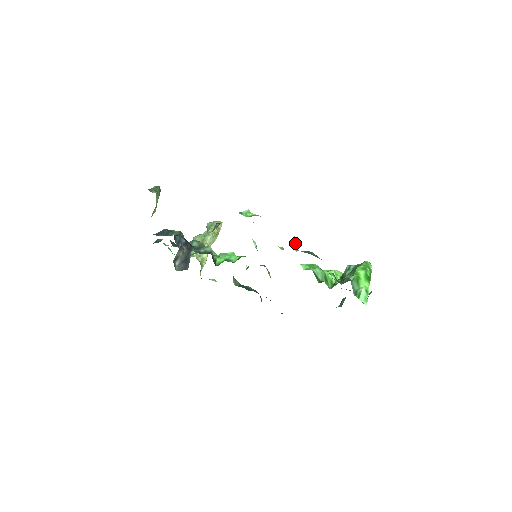
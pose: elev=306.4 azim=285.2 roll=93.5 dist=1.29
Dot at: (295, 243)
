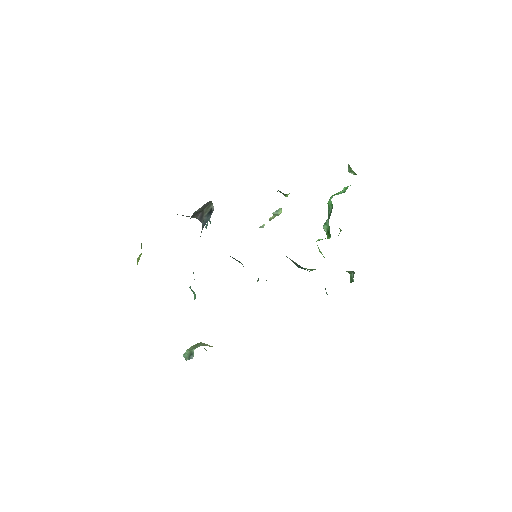
Dot at: occluded
